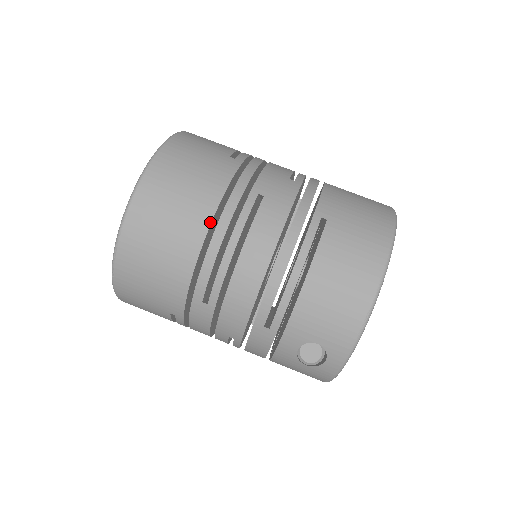
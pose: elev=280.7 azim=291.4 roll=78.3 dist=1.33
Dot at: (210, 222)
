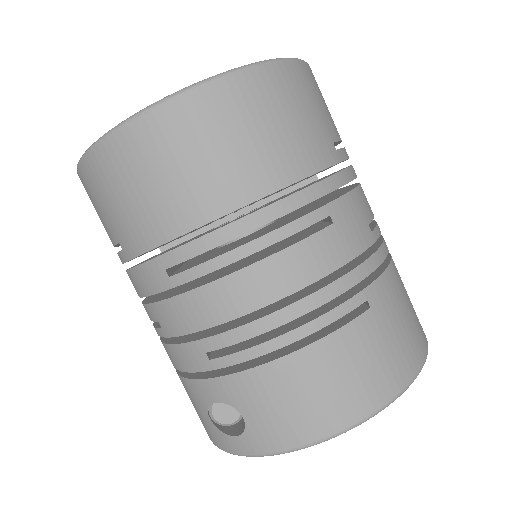
Dot at: (255, 199)
